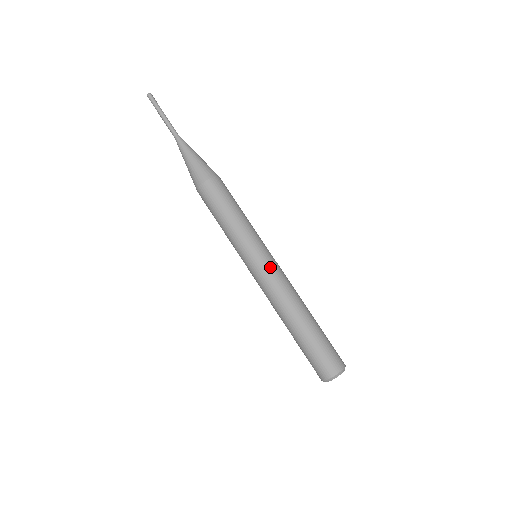
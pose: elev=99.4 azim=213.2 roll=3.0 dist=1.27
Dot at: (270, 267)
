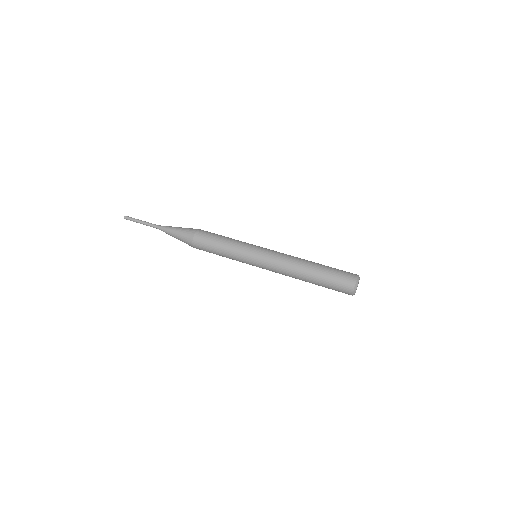
Dot at: (267, 258)
